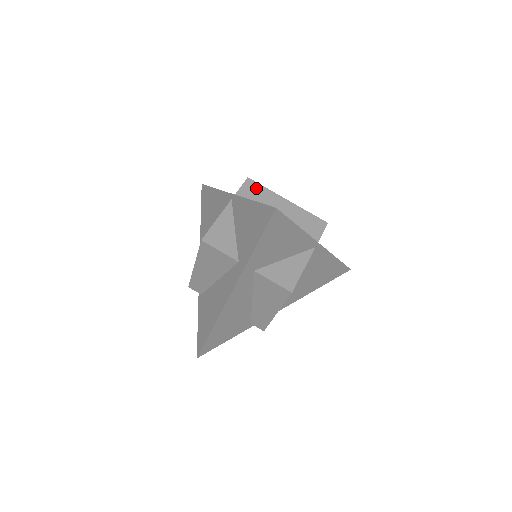
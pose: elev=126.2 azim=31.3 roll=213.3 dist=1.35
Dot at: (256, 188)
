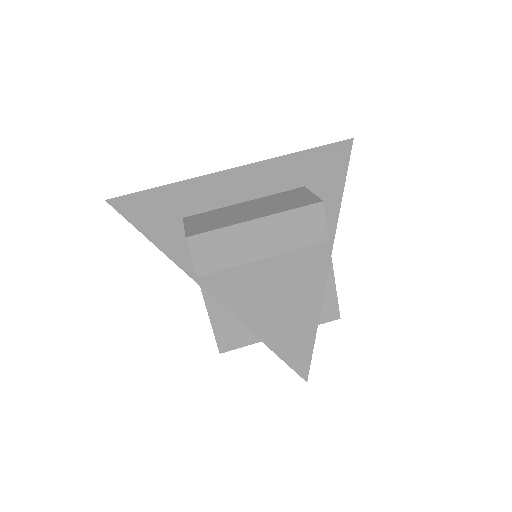
Dot at: (209, 242)
